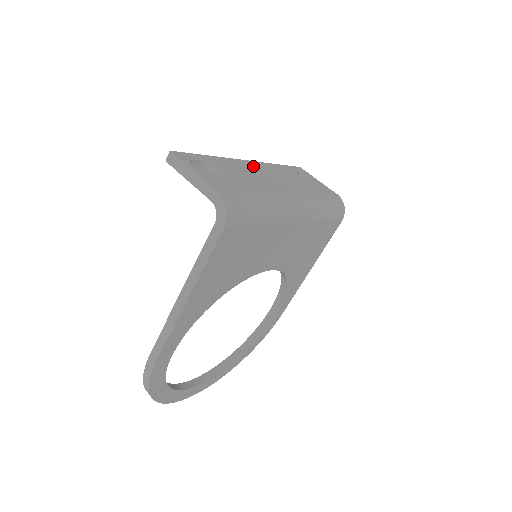
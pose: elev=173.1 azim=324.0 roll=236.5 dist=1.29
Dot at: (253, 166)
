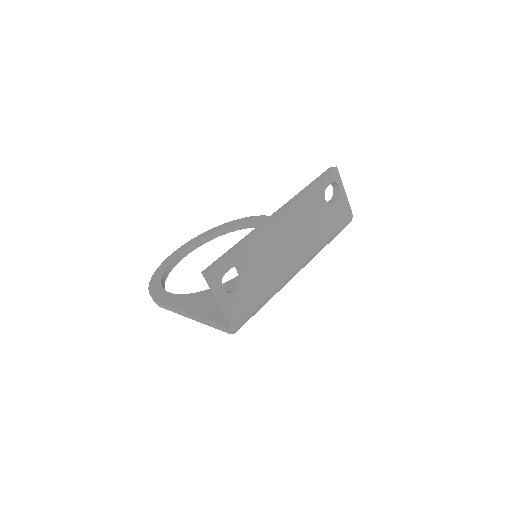
Dot at: (281, 225)
